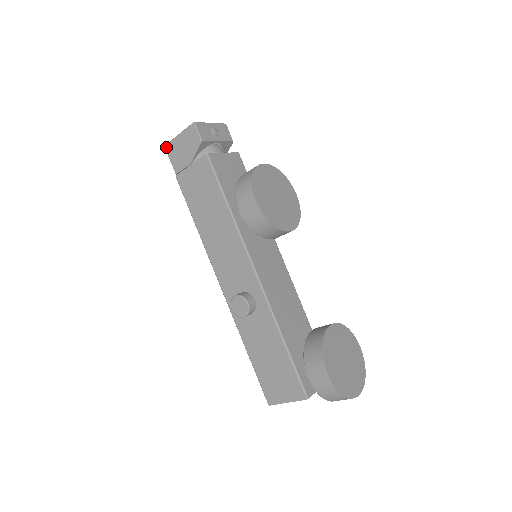
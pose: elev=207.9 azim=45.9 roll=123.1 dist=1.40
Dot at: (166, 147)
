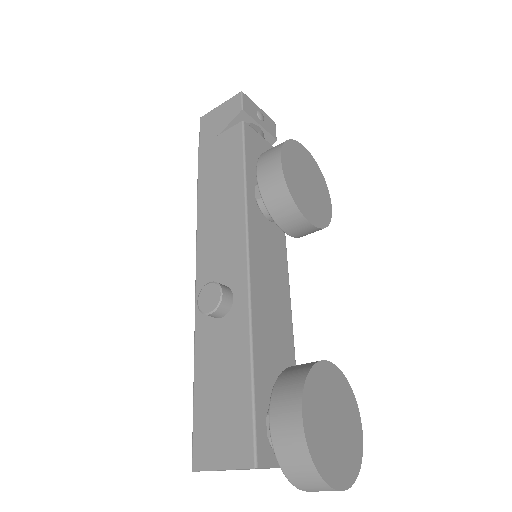
Dot at: (201, 118)
